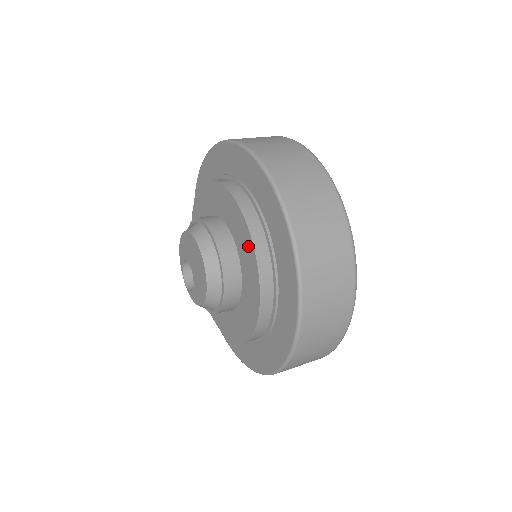
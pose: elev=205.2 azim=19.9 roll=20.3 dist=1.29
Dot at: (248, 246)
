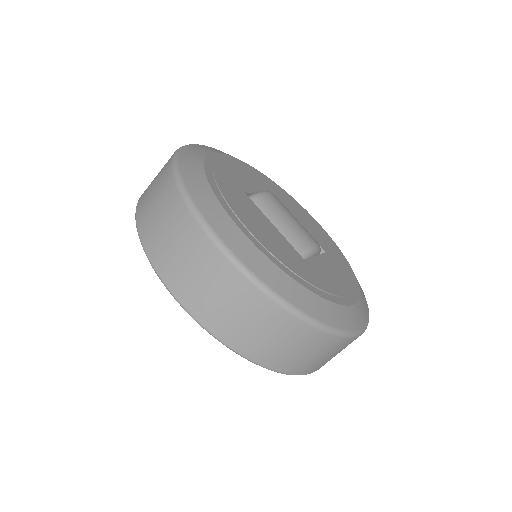
Dot at: occluded
